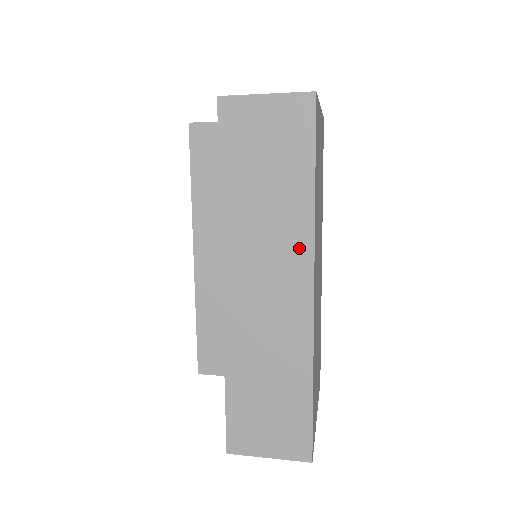
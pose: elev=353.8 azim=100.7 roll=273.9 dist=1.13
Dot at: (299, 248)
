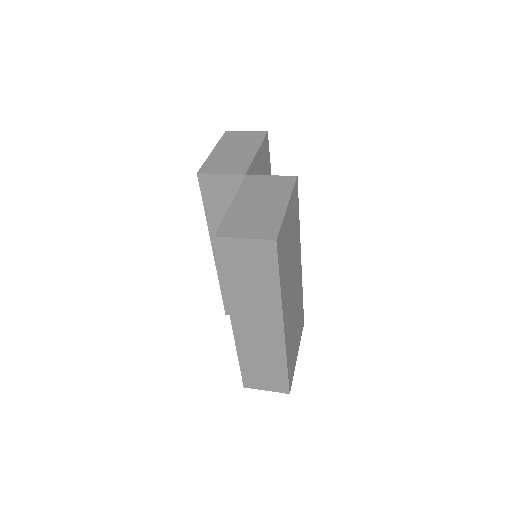
Dot at: (274, 311)
